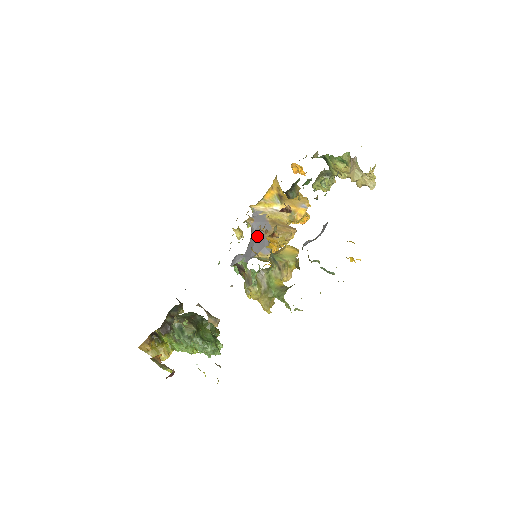
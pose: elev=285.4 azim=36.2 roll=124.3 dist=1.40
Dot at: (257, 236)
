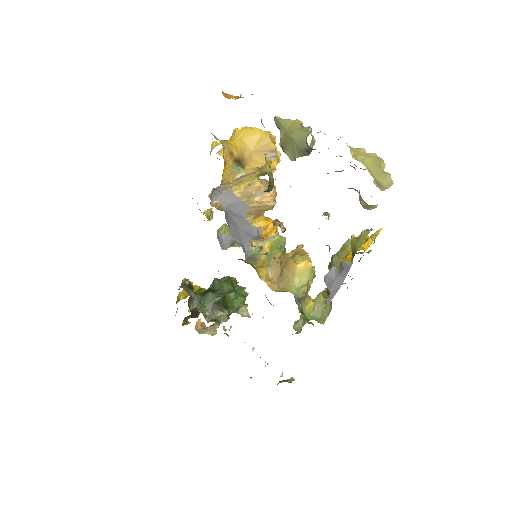
Dot at: (237, 221)
